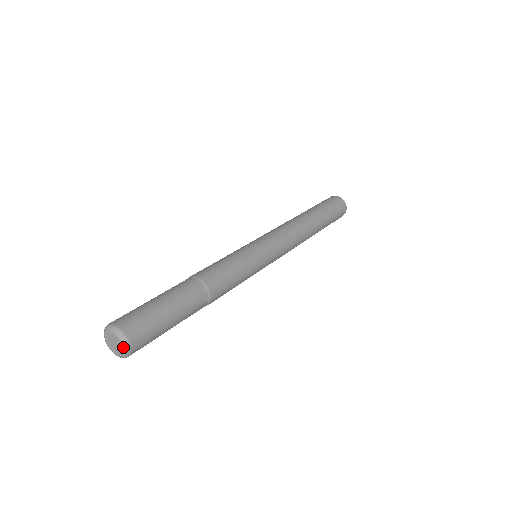
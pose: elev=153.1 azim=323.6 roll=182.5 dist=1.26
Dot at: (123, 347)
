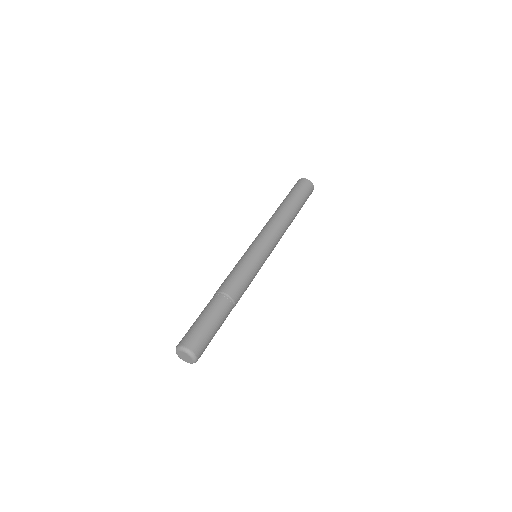
Dot at: (192, 363)
